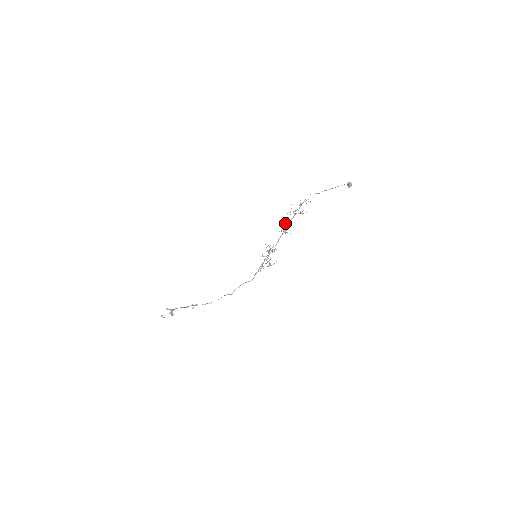
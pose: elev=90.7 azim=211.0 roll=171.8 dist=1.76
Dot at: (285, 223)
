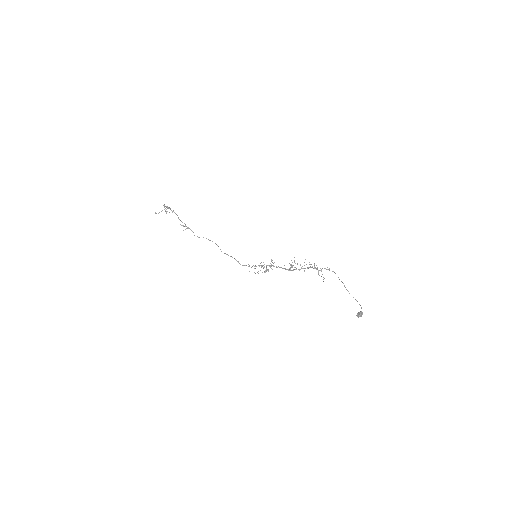
Dot at: occluded
